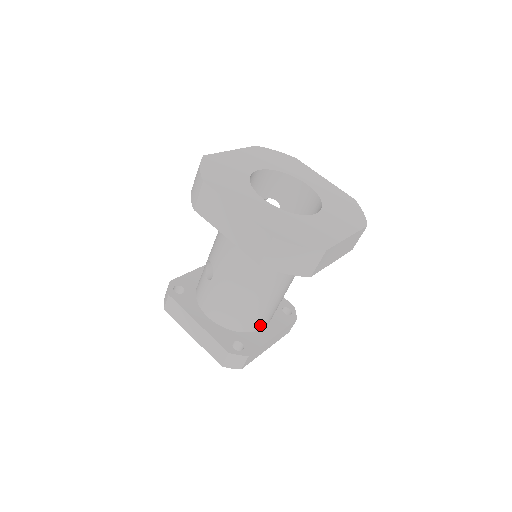
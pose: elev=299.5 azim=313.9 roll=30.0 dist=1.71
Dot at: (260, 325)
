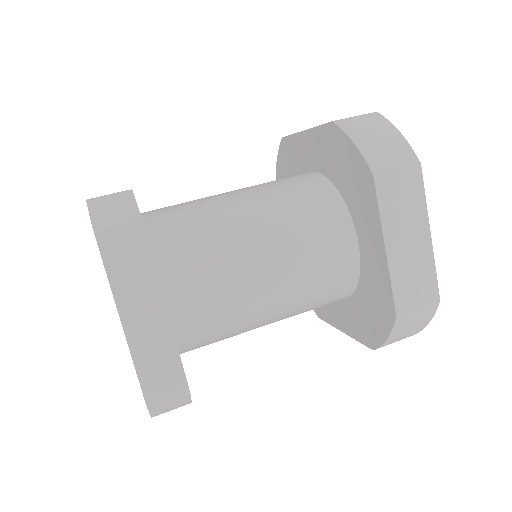
Dot at: (174, 277)
